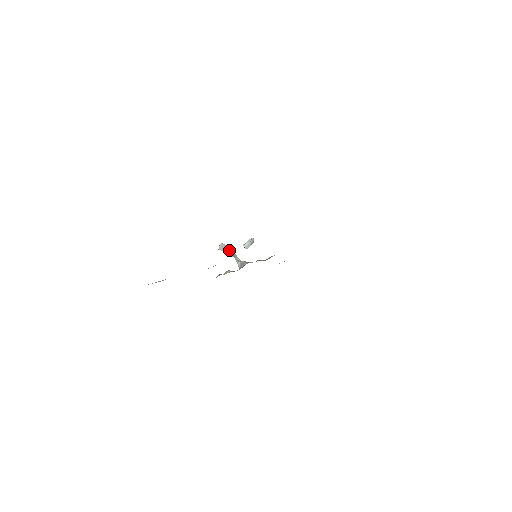
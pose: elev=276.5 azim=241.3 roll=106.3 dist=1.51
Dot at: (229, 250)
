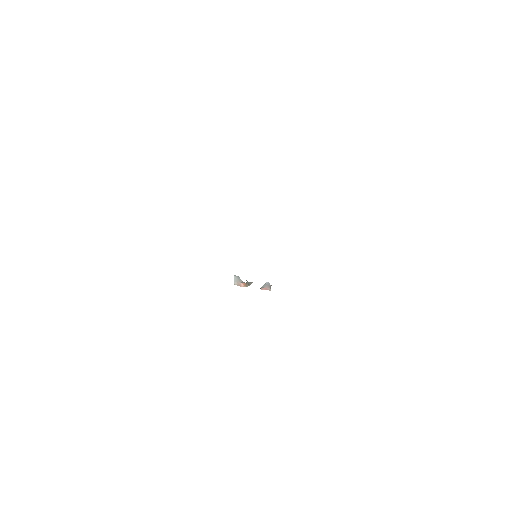
Dot at: (243, 282)
